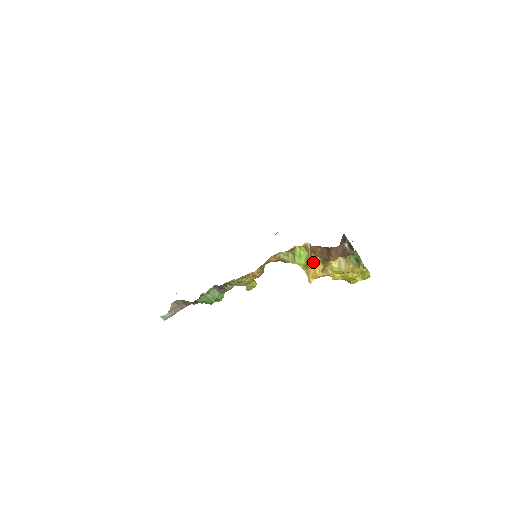
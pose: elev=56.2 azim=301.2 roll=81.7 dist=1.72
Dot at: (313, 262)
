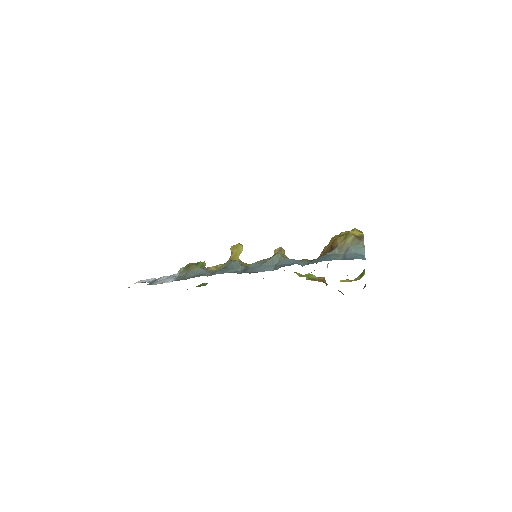
Dot at: occluded
